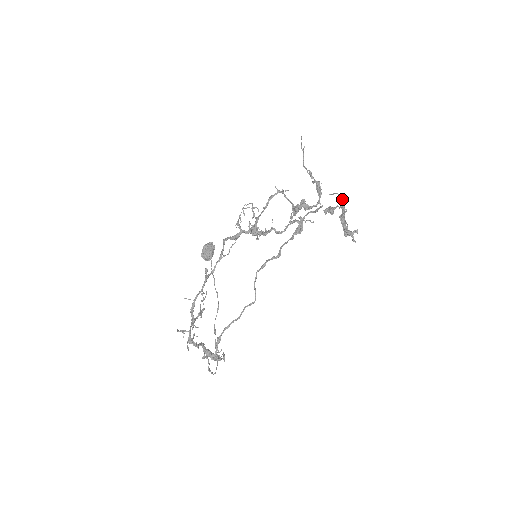
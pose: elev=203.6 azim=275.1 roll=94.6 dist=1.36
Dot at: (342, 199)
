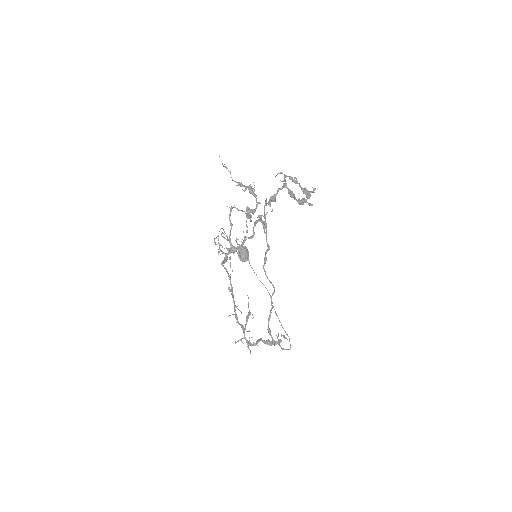
Dot at: (284, 176)
